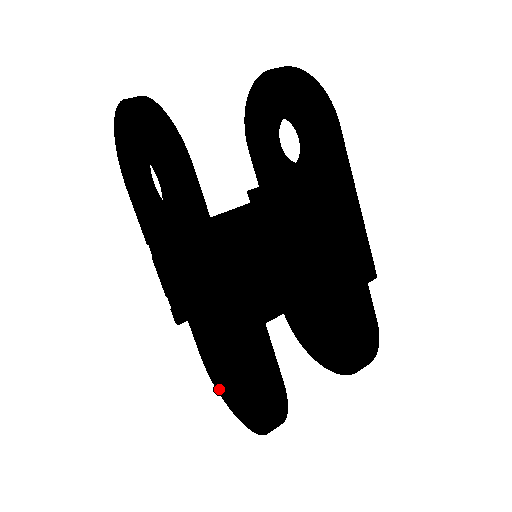
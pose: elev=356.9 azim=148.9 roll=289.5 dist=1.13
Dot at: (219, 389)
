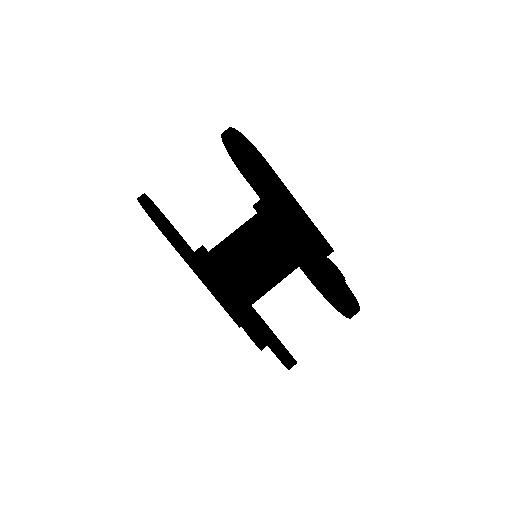
Dot at: occluded
